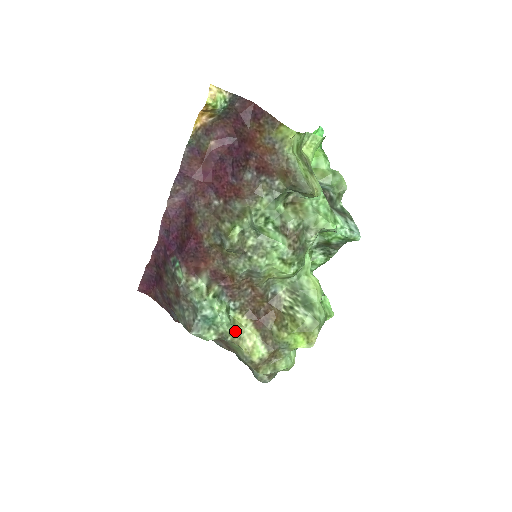
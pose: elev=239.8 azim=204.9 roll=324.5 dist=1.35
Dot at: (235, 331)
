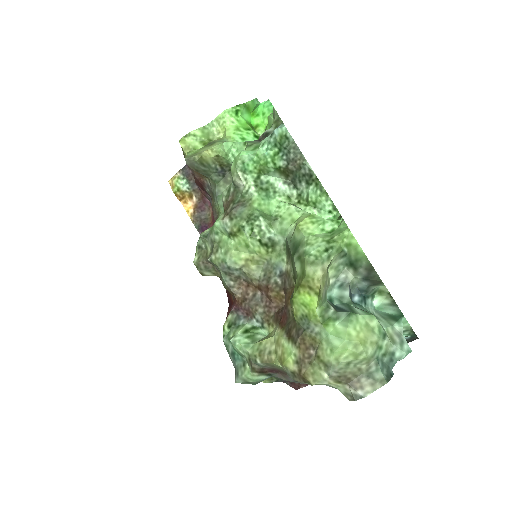
Dot at: (261, 348)
